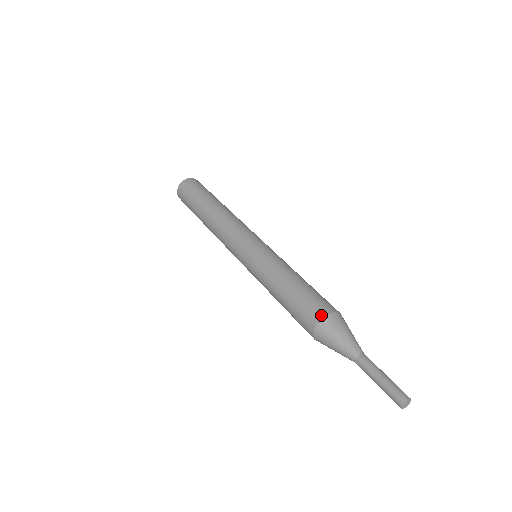
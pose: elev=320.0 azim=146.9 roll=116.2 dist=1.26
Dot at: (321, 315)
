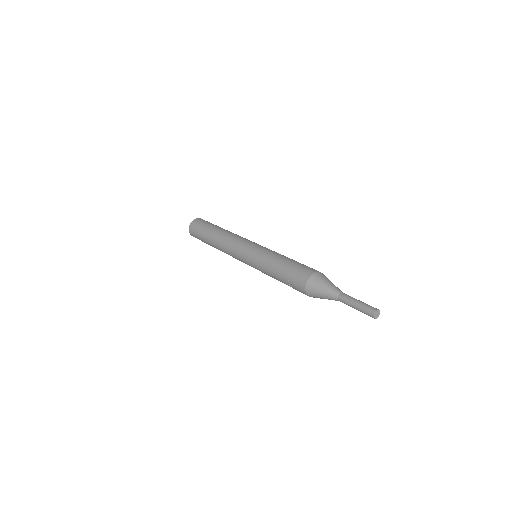
Dot at: (312, 271)
